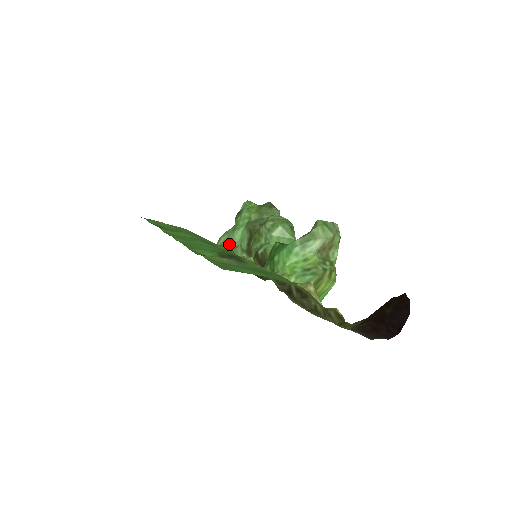
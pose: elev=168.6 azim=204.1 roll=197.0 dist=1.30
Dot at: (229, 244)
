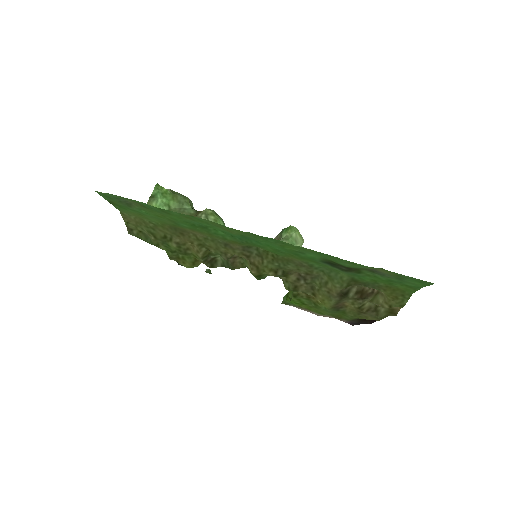
Dot at: occluded
